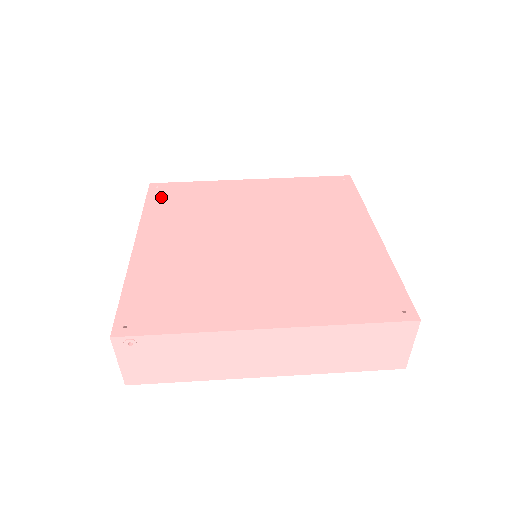
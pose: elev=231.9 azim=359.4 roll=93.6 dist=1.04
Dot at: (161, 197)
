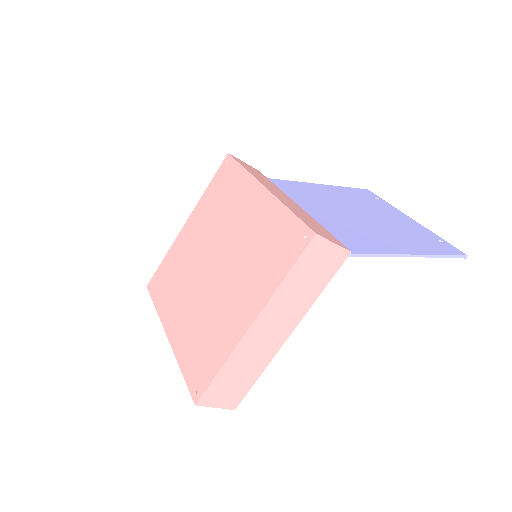
Dot at: (220, 178)
